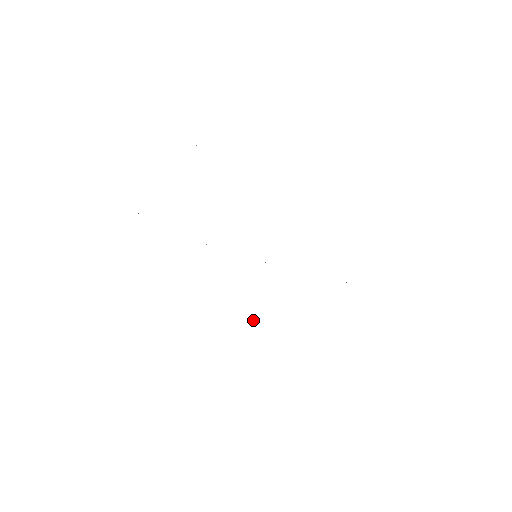
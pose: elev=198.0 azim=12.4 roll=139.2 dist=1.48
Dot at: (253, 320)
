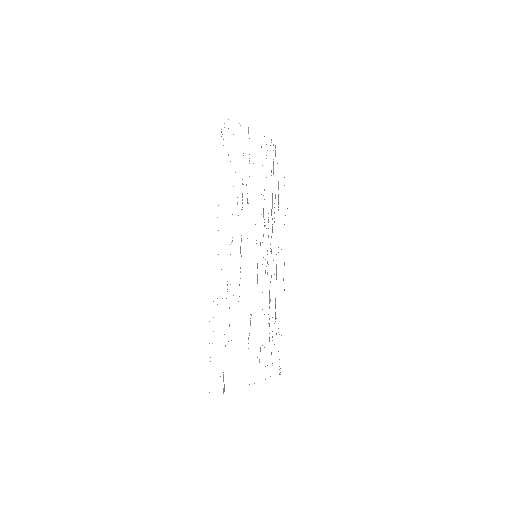
Dot at: occluded
